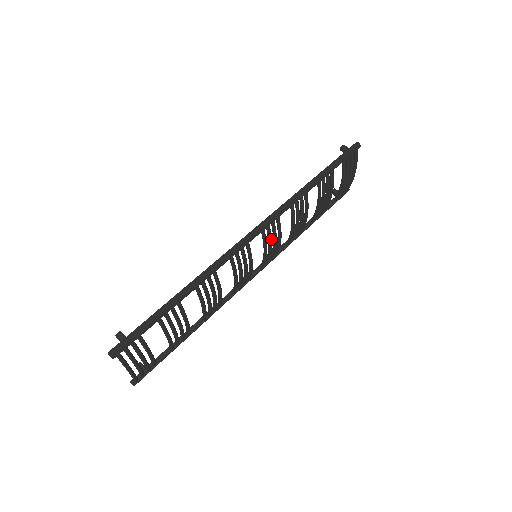
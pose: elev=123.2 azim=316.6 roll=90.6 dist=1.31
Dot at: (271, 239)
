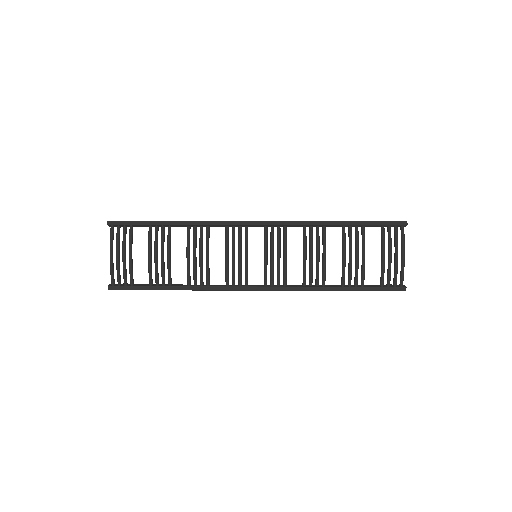
Dot at: (272, 243)
